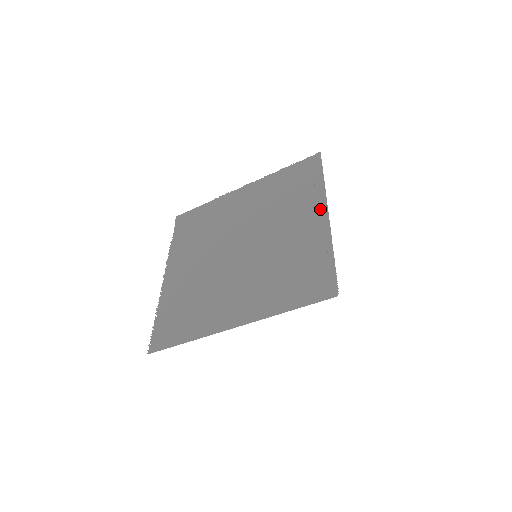
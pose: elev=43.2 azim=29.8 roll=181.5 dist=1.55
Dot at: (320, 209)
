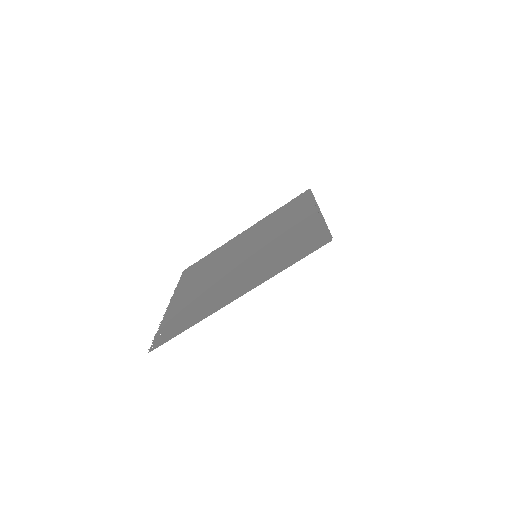
Dot at: (312, 210)
